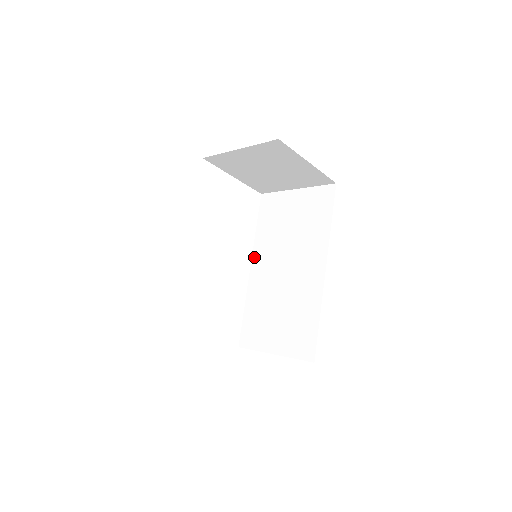
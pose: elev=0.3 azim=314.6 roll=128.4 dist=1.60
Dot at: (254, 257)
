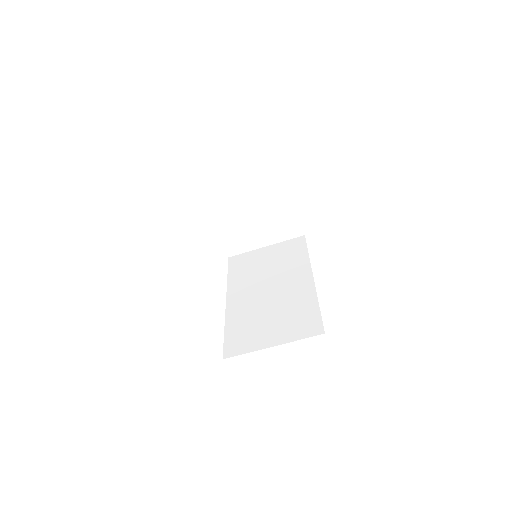
Dot at: (229, 293)
